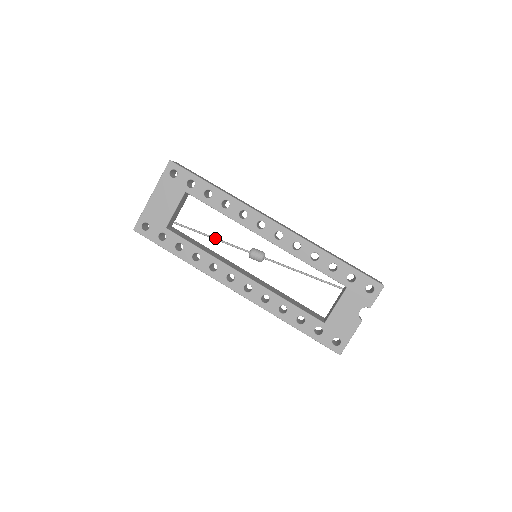
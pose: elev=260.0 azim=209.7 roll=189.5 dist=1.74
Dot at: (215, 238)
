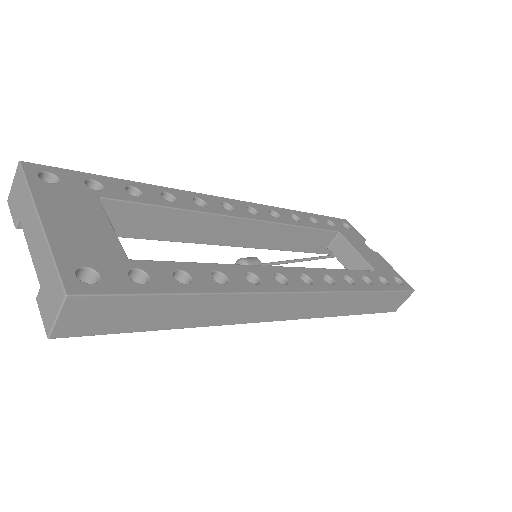
Dot at: occluded
